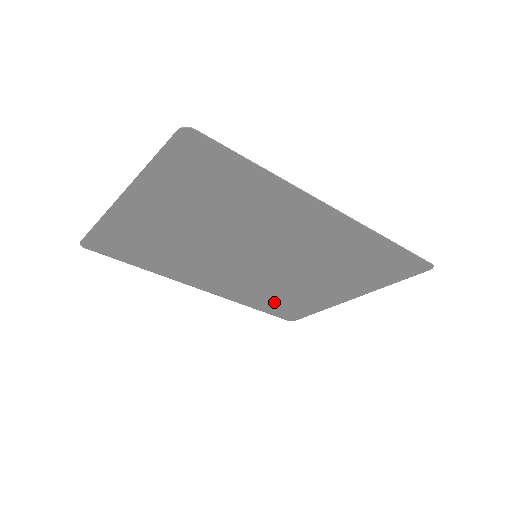
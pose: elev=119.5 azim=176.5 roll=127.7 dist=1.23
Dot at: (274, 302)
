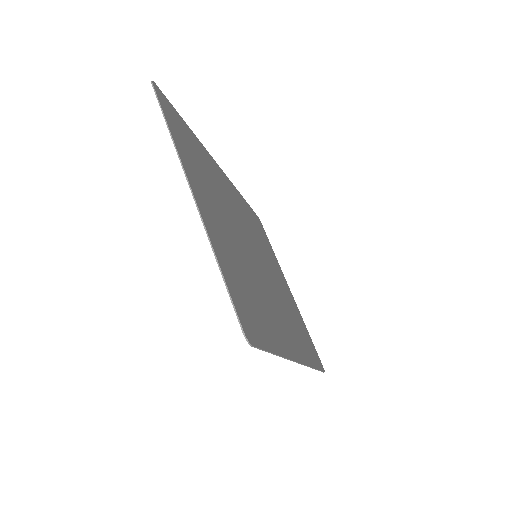
Dot at: (255, 224)
